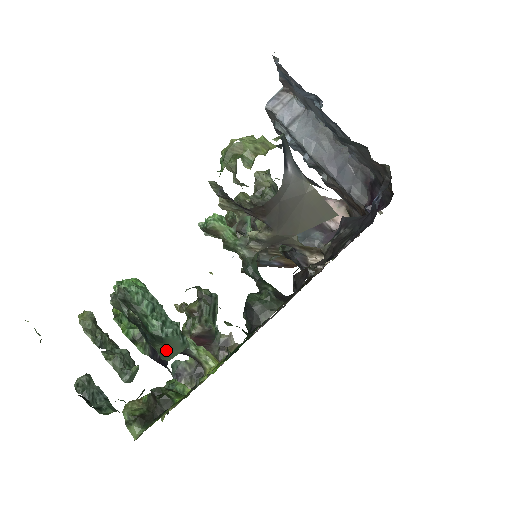
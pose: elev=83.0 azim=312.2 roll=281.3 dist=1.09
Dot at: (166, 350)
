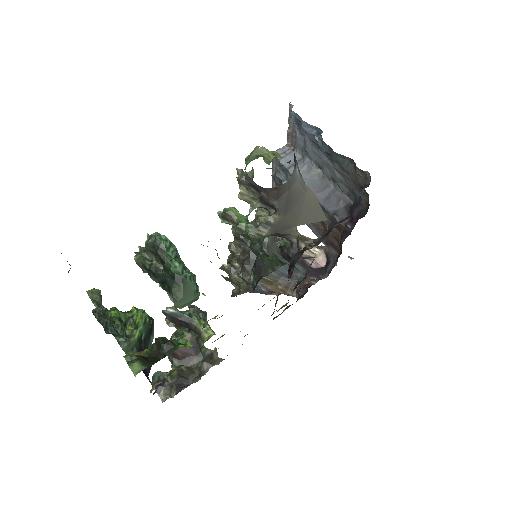
Dot at: (182, 292)
